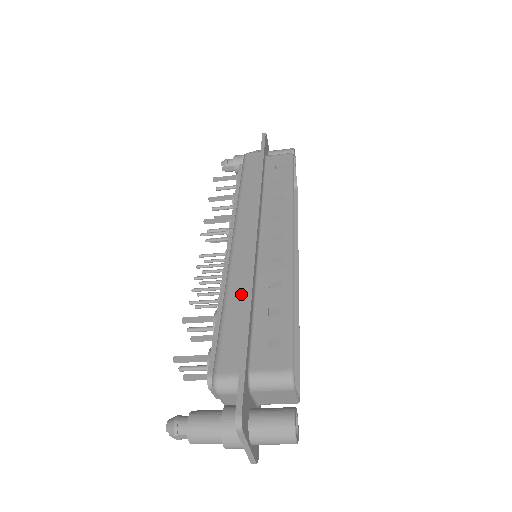
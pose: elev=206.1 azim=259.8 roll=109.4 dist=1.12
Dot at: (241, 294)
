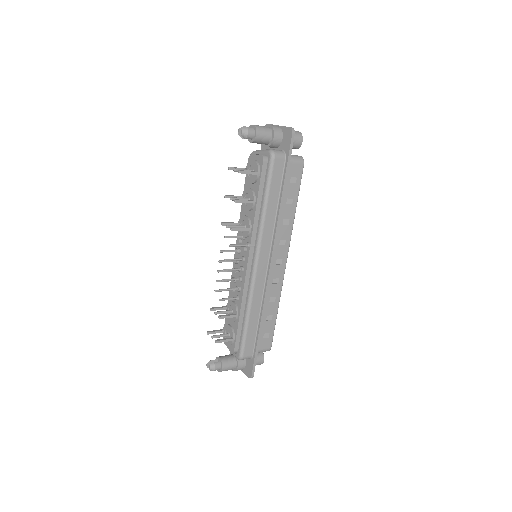
Dot at: (257, 311)
